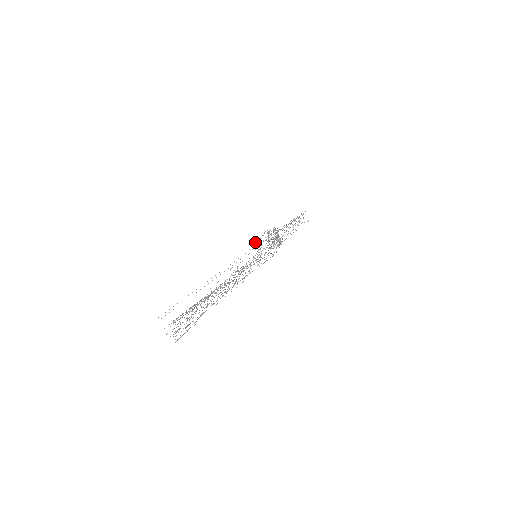
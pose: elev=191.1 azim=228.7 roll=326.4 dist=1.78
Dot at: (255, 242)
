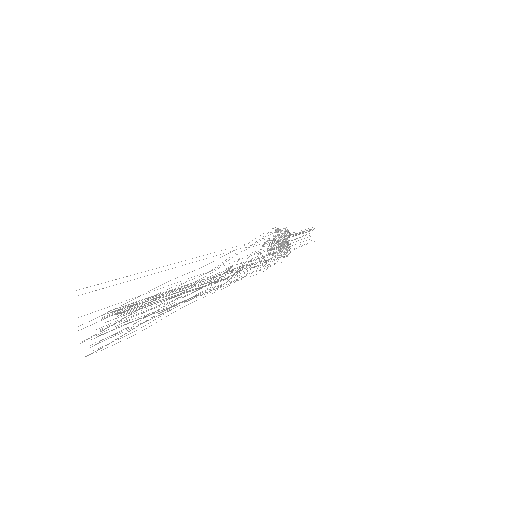
Dot at: (260, 235)
